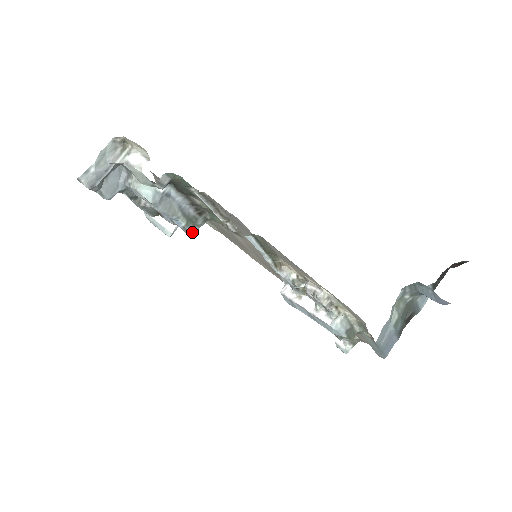
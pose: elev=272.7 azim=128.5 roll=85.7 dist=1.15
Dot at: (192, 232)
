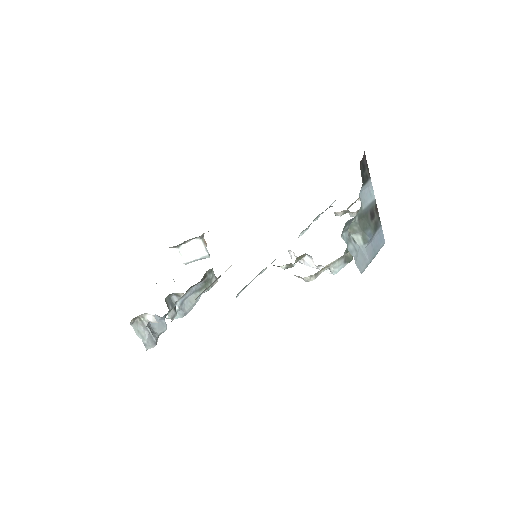
Dot at: (214, 283)
